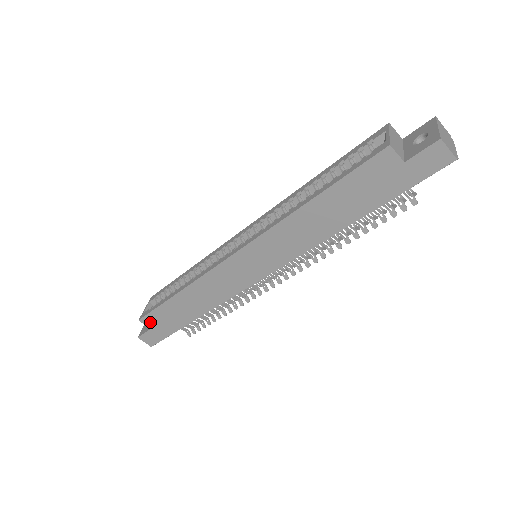
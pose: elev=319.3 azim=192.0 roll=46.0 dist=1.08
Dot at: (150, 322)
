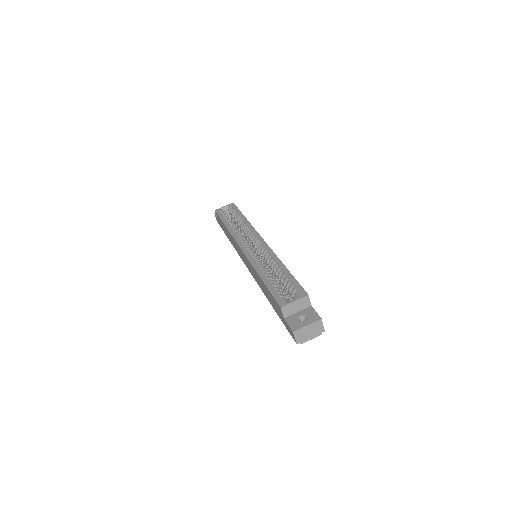
Dot at: occluded
